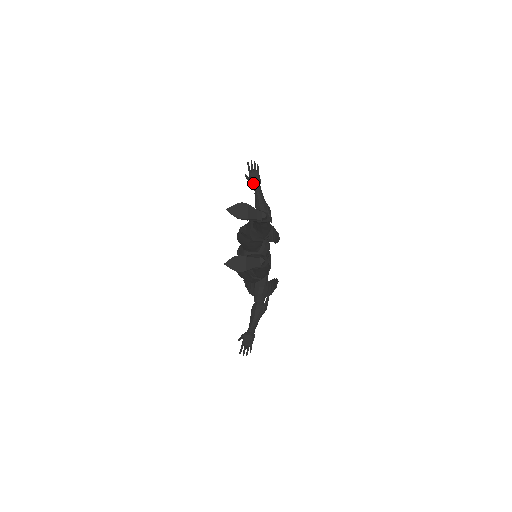
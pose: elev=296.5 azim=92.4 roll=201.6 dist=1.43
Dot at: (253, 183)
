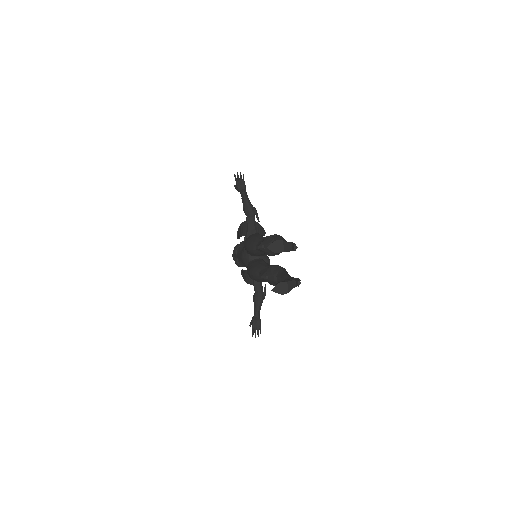
Dot at: (241, 191)
